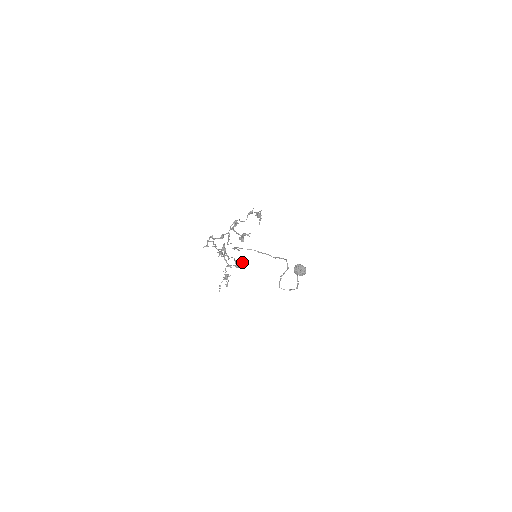
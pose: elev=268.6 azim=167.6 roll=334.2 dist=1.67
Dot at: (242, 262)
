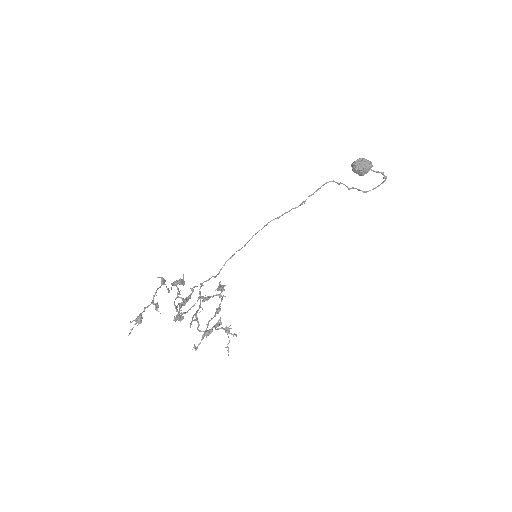
Dot at: (202, 337)
